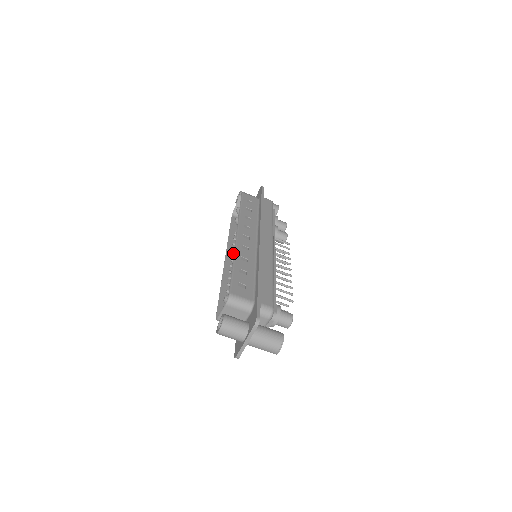
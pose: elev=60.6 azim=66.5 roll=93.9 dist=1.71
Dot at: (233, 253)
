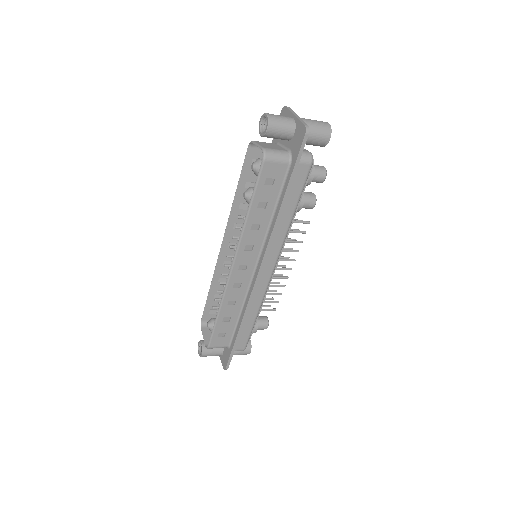
Dot at: (233, 232)
